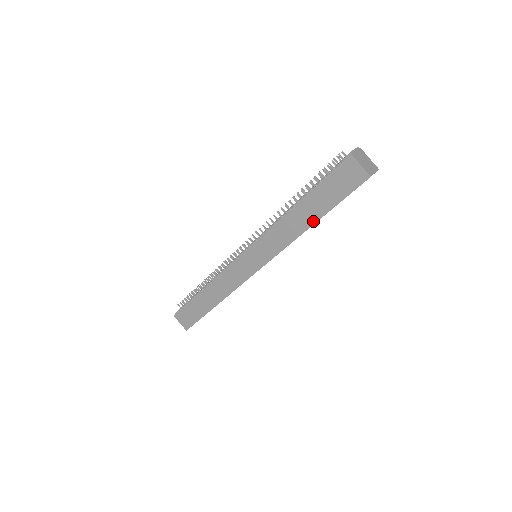
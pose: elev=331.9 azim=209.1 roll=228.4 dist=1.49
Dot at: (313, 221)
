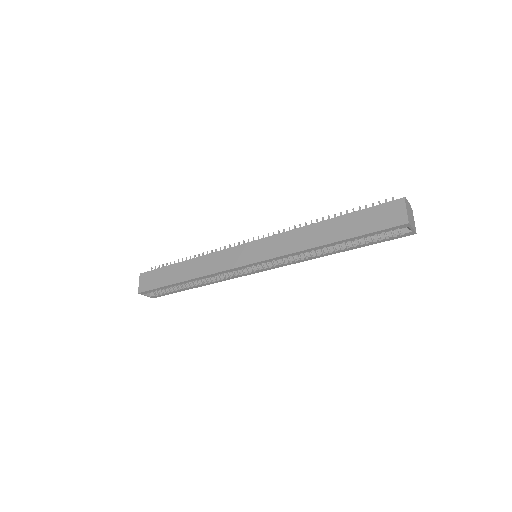
Dot at: (331, 240)
